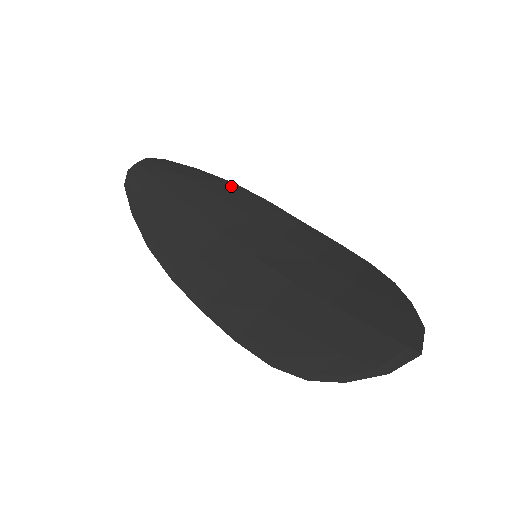
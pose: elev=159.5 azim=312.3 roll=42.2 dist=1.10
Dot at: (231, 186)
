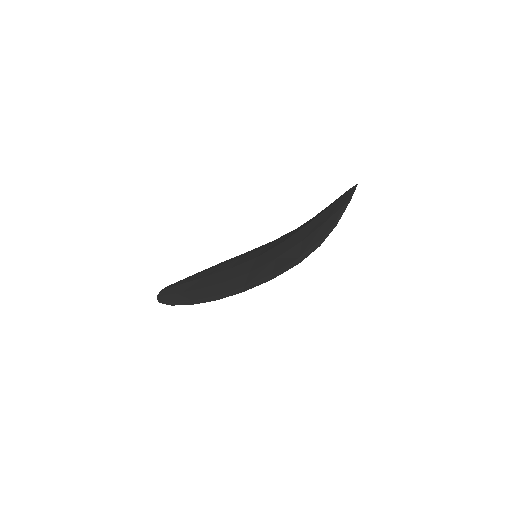
Dot at: occluded
